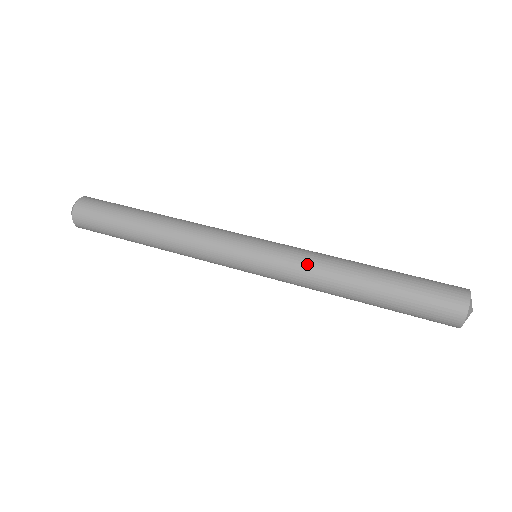
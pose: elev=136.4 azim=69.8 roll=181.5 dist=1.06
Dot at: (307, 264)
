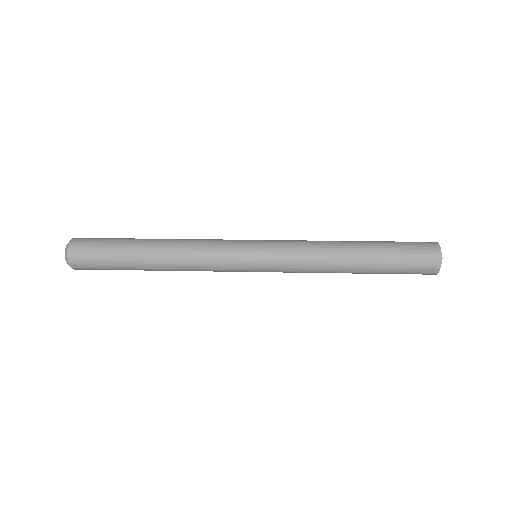
Dot at: (306, 248)
